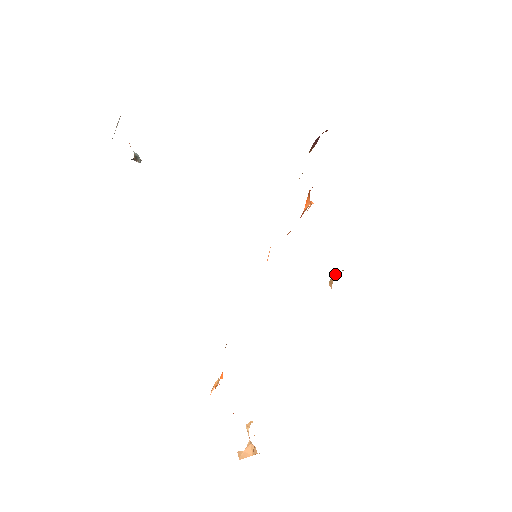
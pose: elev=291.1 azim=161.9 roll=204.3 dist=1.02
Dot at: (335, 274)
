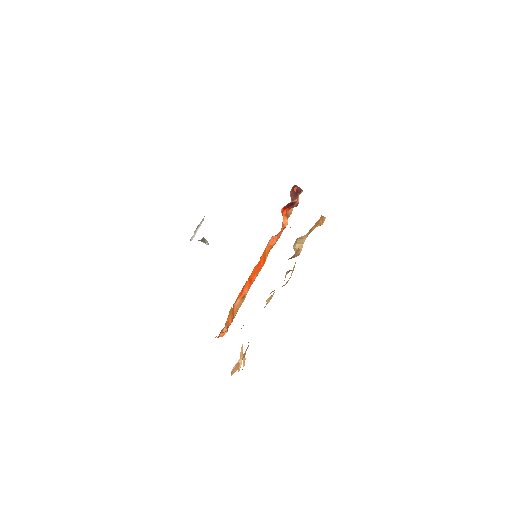
Dot at: (299, 245)
